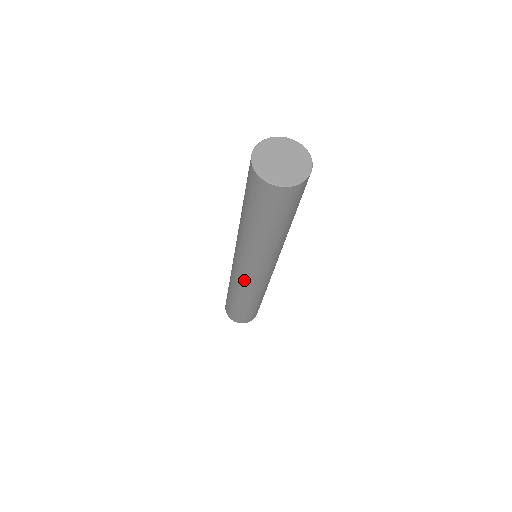
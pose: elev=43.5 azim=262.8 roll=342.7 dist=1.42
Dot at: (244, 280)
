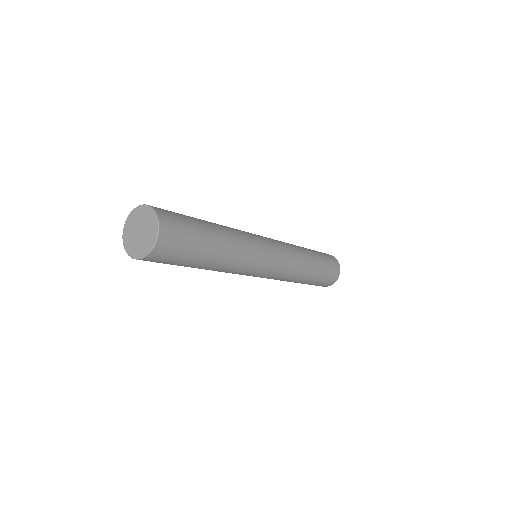
Dot at: occluded
